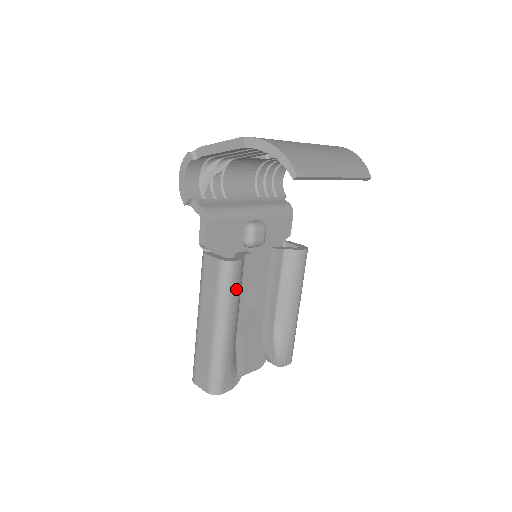
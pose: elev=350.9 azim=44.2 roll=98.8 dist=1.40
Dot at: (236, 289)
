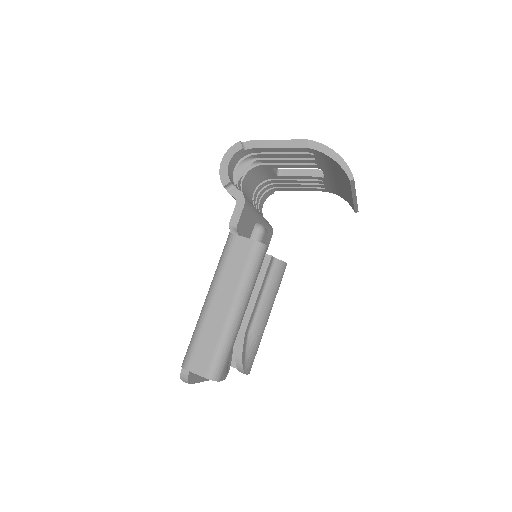
Dot at: (258, 273)
